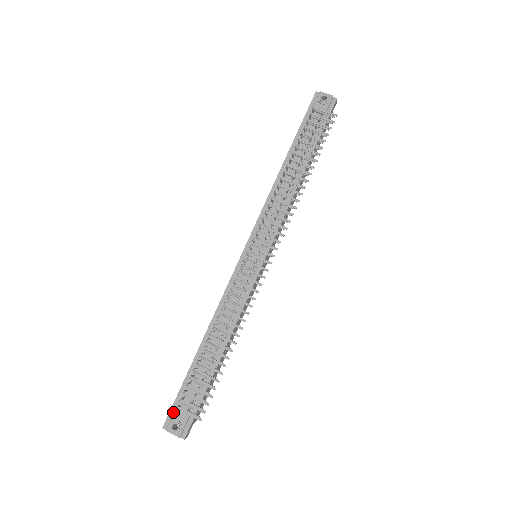
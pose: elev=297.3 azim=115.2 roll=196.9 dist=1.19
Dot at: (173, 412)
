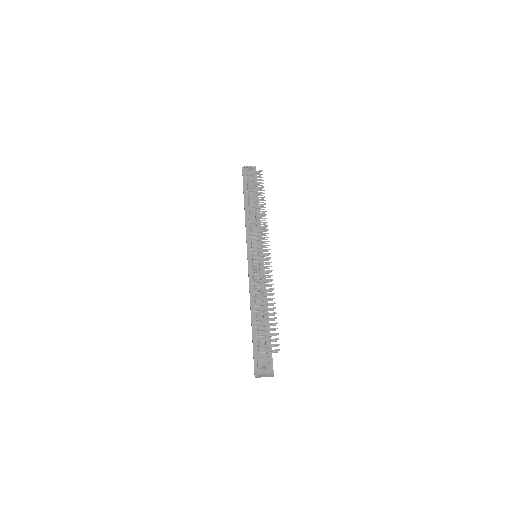
Dot at: (256, 362)
